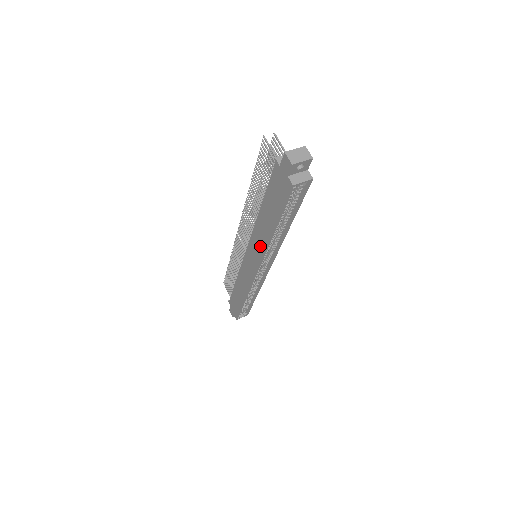
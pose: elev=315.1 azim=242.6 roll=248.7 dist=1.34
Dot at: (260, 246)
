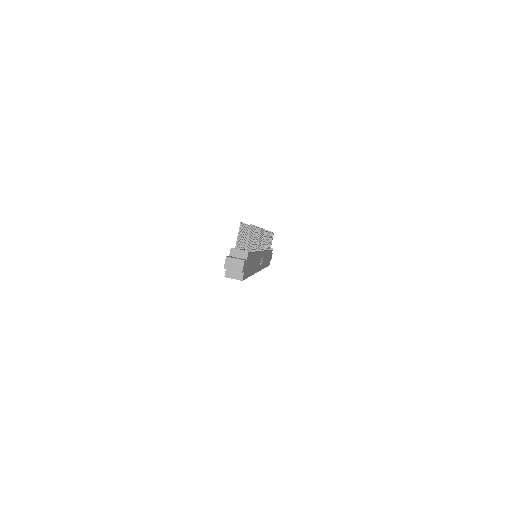
Dot at: occluded
